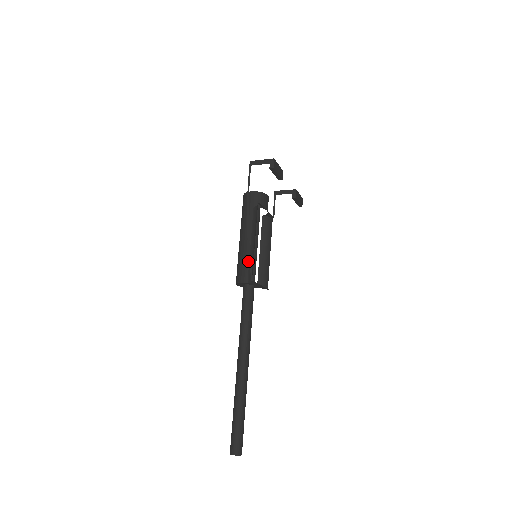
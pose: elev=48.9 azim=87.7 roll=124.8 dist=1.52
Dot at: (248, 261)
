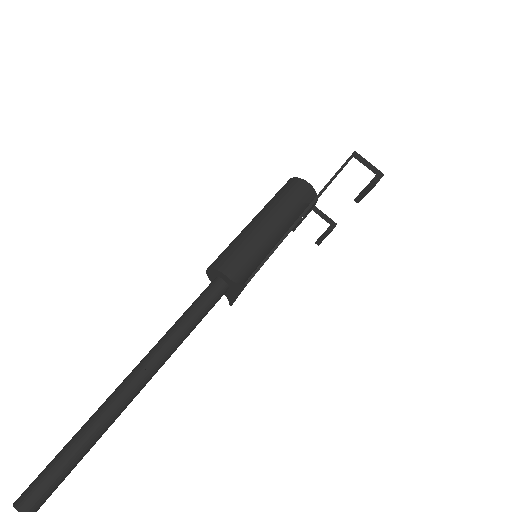
Dot at: (250, 255)
